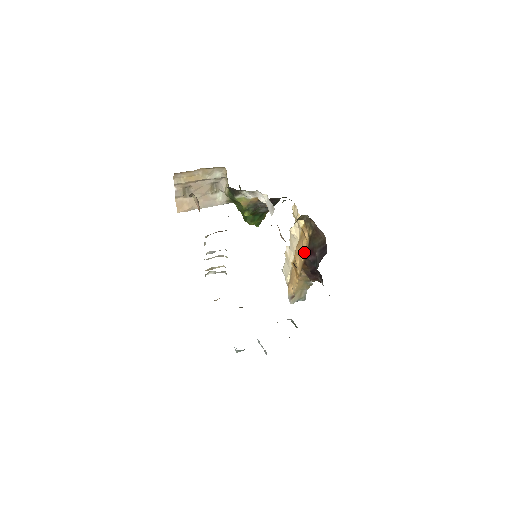
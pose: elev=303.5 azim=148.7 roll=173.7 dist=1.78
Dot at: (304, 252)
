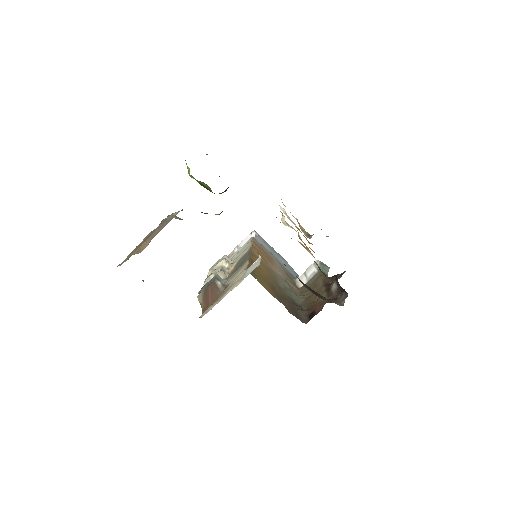
Dot at: occluded
